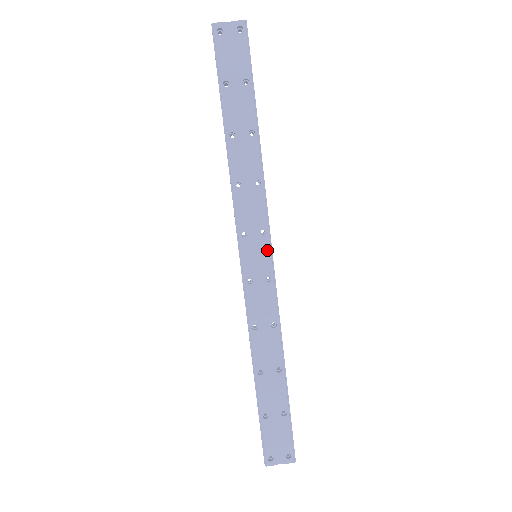
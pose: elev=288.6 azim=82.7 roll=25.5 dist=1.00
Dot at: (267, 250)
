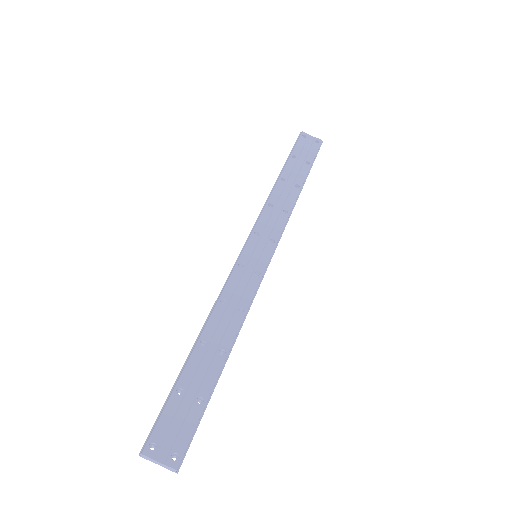
Dot at: (269, 254)
